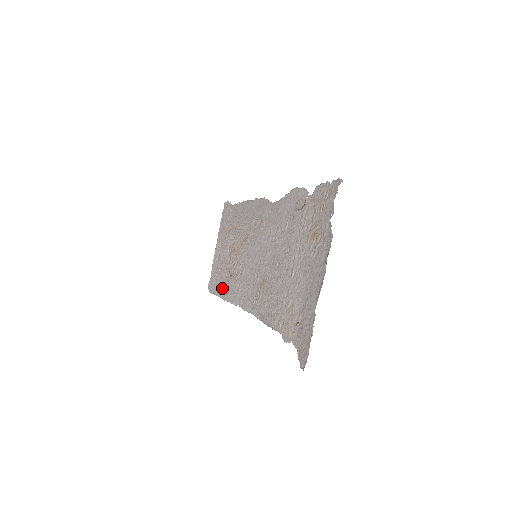
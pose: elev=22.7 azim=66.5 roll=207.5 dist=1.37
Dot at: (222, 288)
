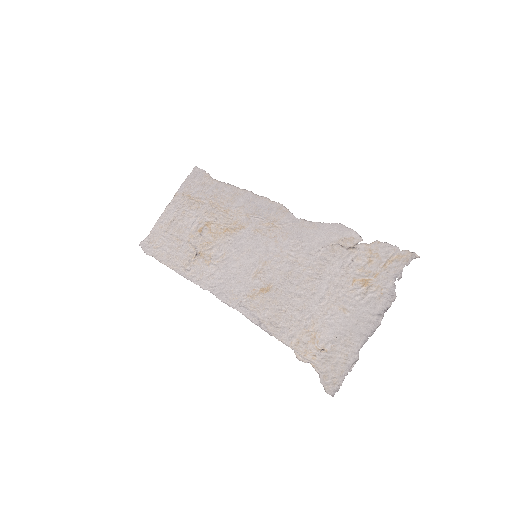
Dot at: (175, 259)
